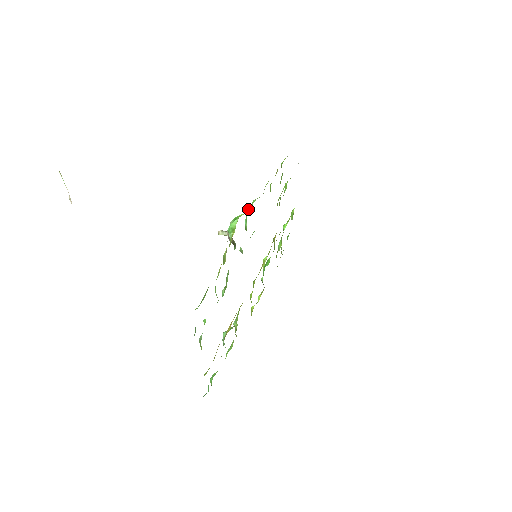
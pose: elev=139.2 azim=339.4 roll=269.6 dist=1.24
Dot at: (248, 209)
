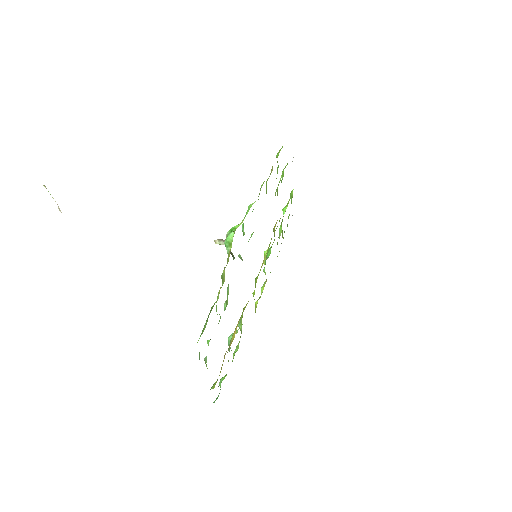
Dot at: (244, 218)
